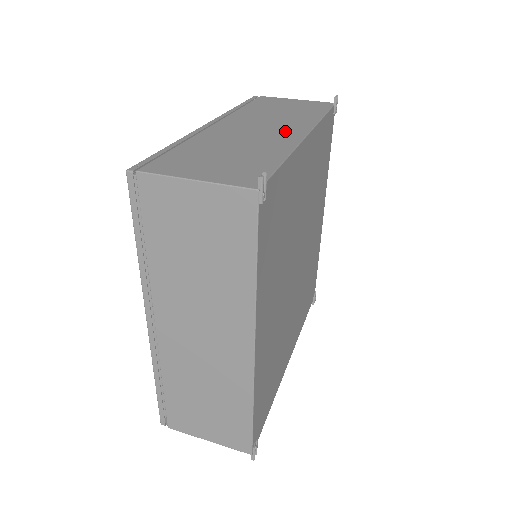
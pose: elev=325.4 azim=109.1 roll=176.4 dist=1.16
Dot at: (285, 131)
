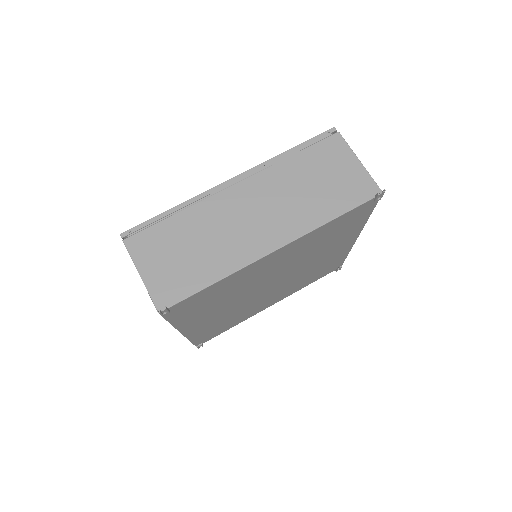
Dot at: (266, 234)
